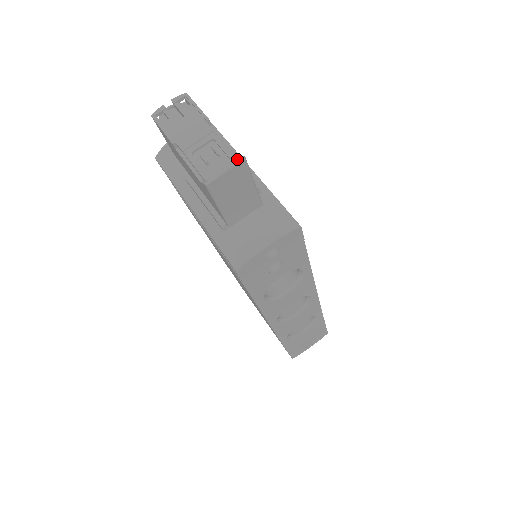
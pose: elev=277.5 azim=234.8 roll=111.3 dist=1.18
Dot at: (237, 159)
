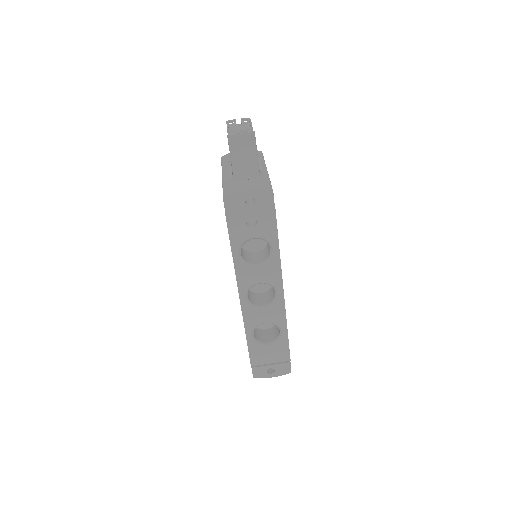
Dot at: occluded
